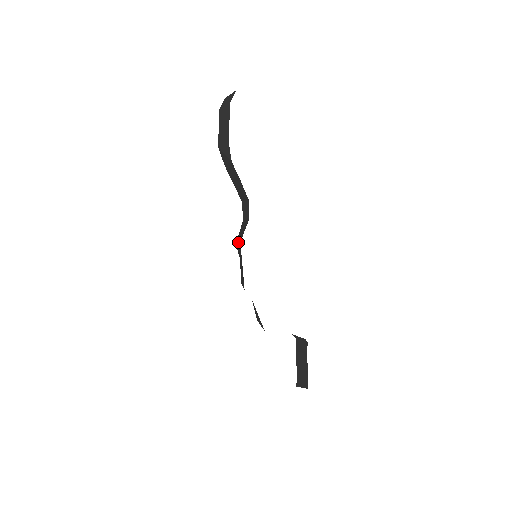
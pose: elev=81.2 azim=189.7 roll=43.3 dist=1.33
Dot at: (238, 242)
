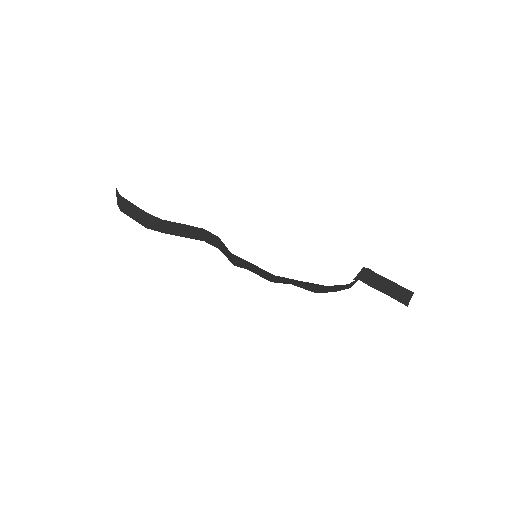
Dot at: (231, 258)
